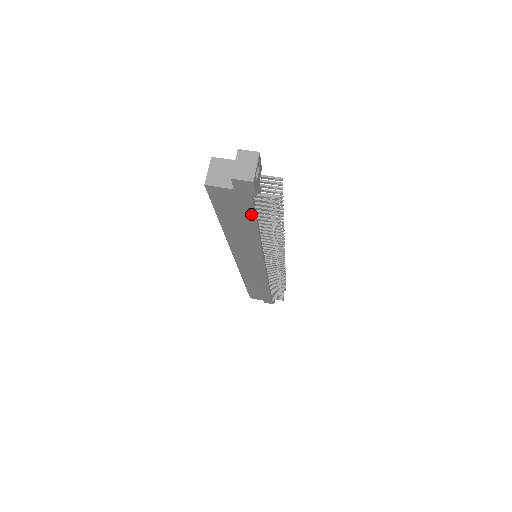
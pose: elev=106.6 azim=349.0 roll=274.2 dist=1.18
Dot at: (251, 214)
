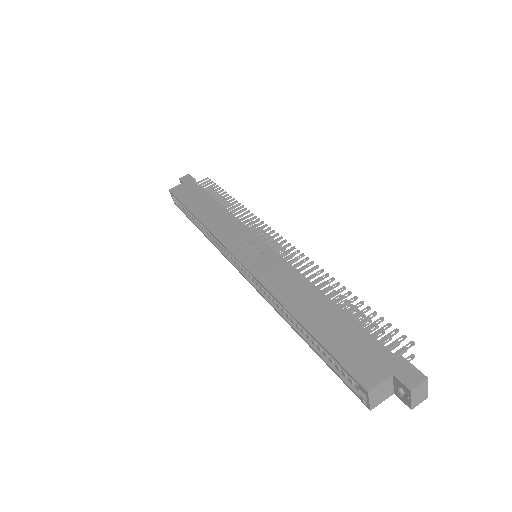
Dot at: occluded
